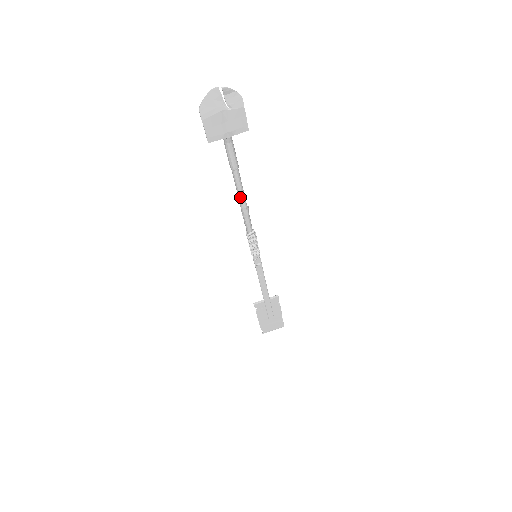
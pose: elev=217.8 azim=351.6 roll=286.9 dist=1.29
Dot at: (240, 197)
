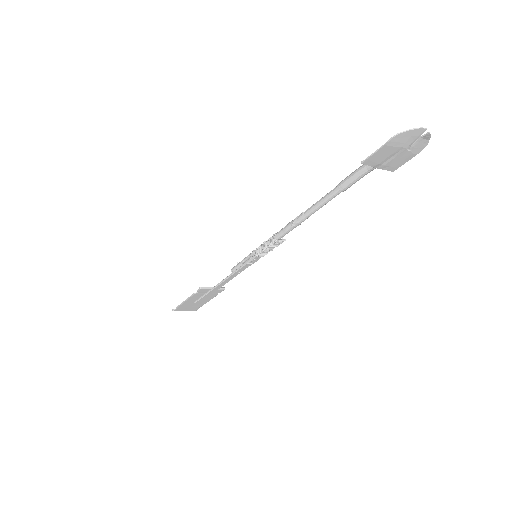
Dot at: (313, 211)
